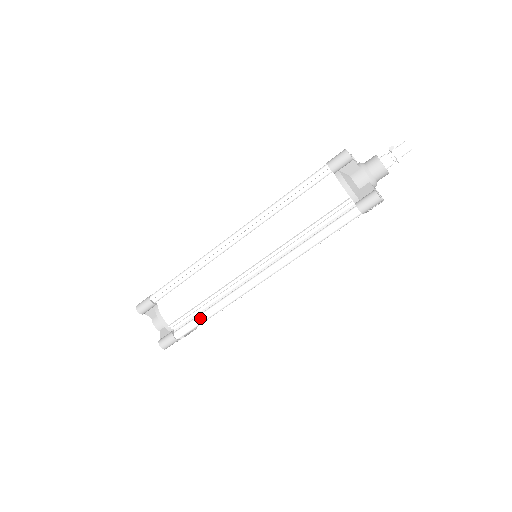
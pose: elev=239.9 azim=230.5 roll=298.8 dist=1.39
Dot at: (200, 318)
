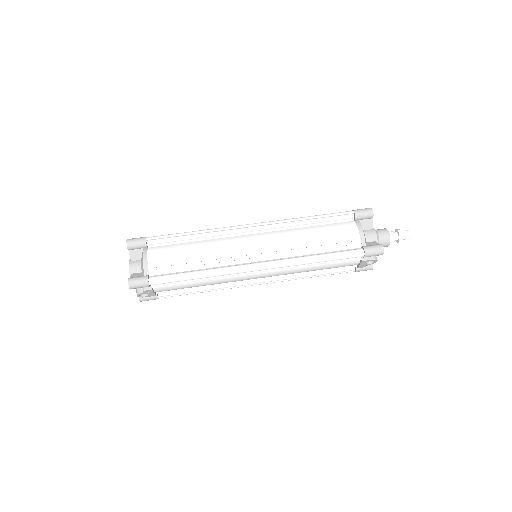
Dot at: (185, 274)
